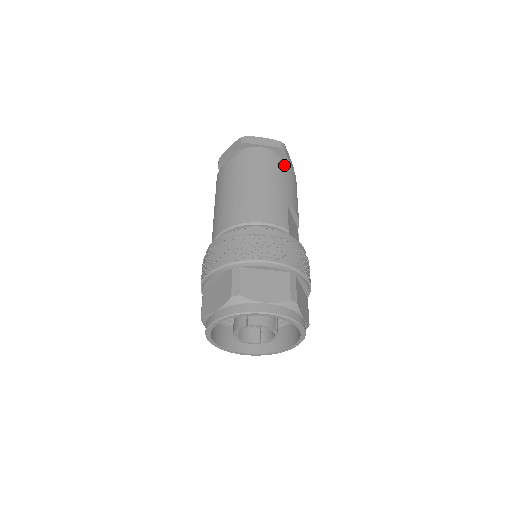
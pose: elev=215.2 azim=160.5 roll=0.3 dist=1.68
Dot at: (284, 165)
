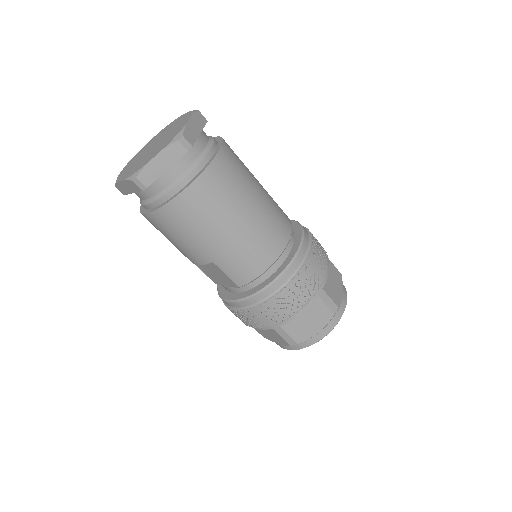
Dot at: (228, 145)
